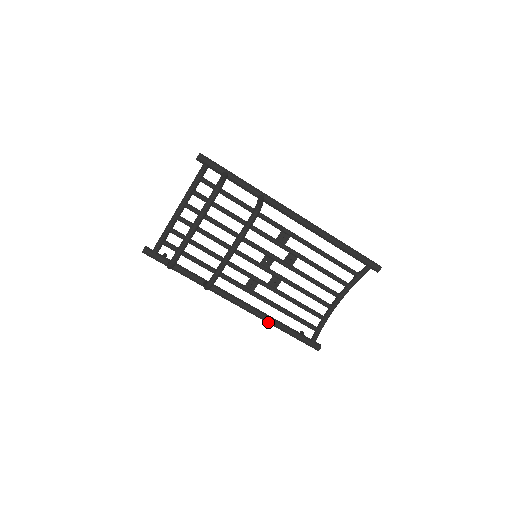
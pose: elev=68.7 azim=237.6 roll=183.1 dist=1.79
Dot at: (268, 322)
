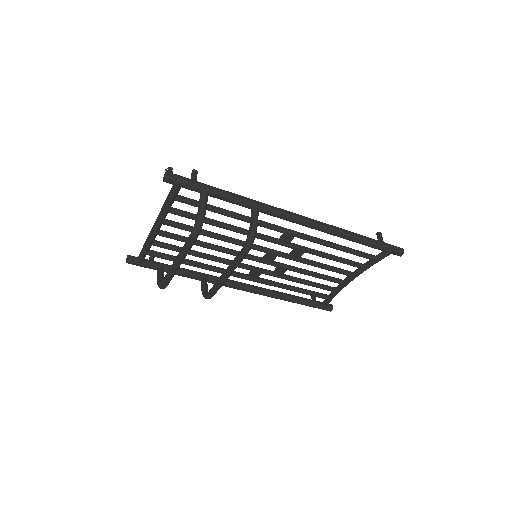
Dot at: (276, 298)
